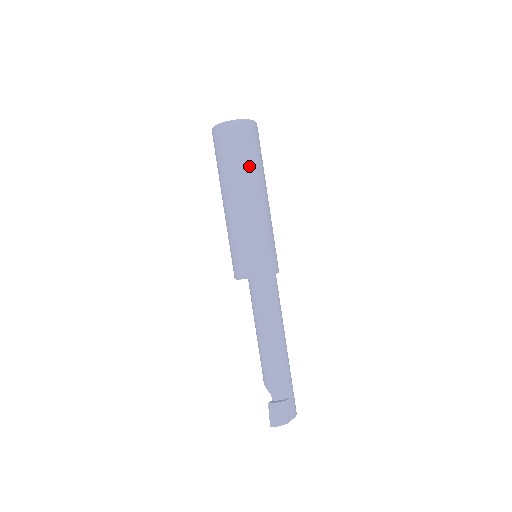
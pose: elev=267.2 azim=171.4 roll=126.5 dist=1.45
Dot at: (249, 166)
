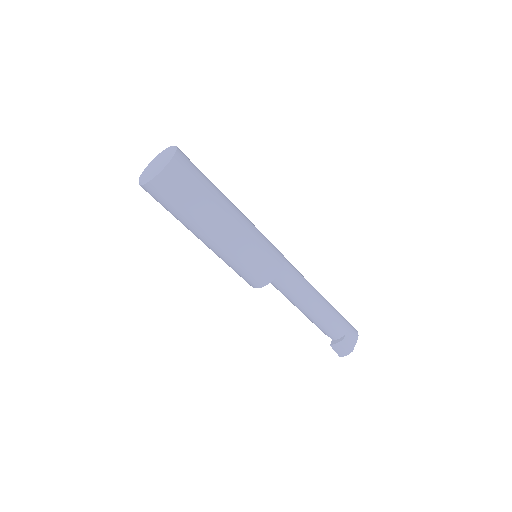
Dot at: (197, 208)
